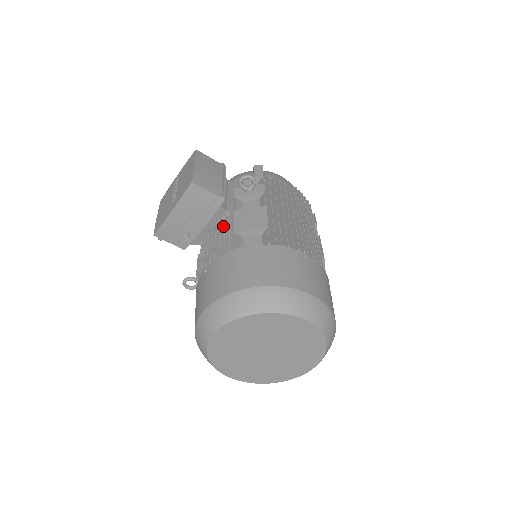
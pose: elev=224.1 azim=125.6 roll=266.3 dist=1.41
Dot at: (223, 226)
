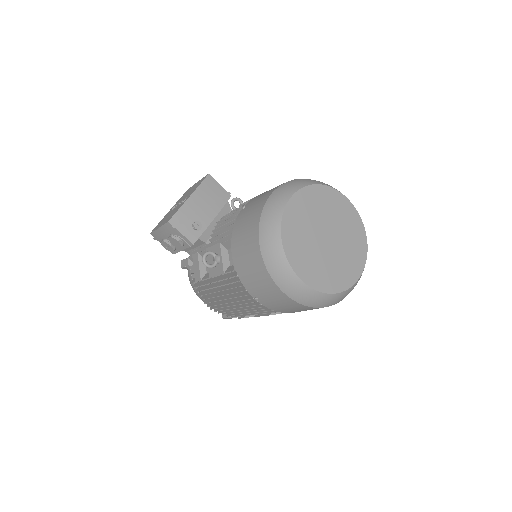
Dot at: occluded
